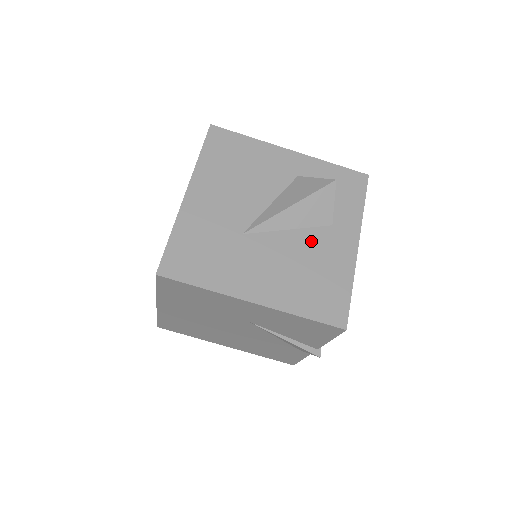
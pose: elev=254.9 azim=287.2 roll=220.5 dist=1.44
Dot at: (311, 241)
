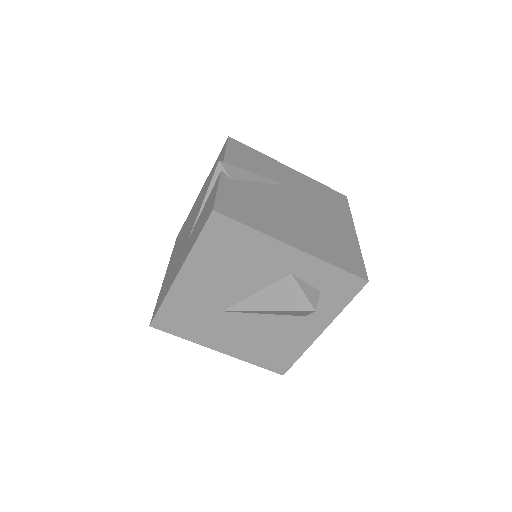
Dot at: (281, 324)
